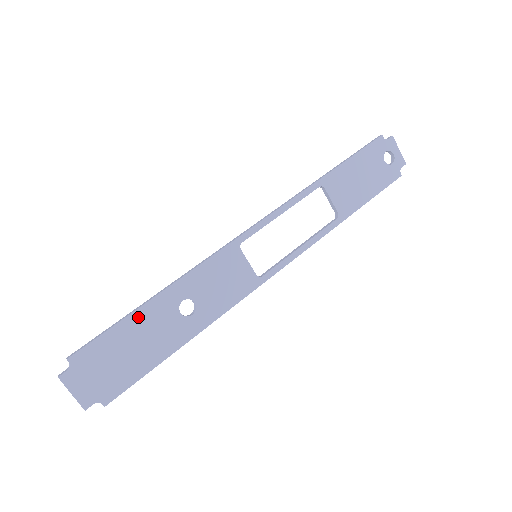
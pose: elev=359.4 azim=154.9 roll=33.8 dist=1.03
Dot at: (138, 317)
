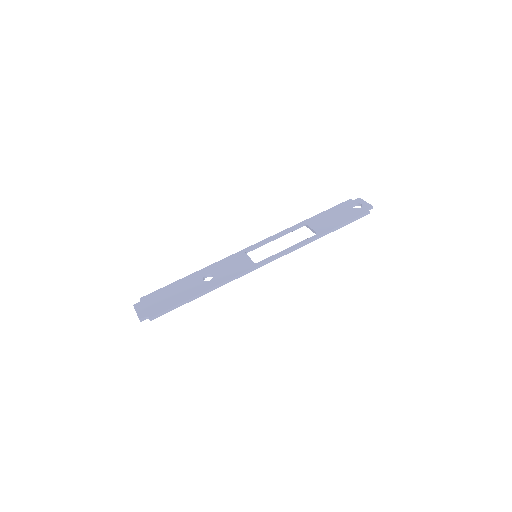
Dot at: (180, 282)
